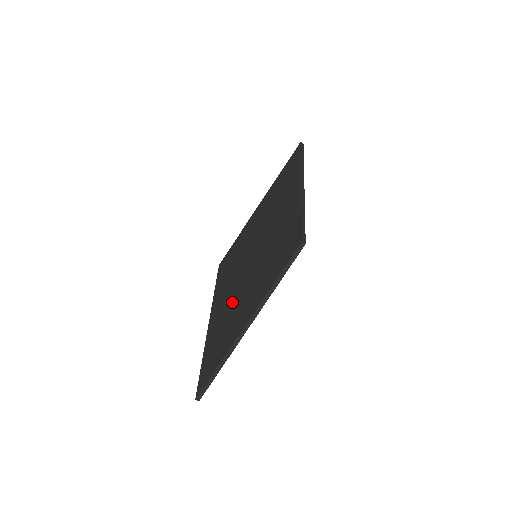
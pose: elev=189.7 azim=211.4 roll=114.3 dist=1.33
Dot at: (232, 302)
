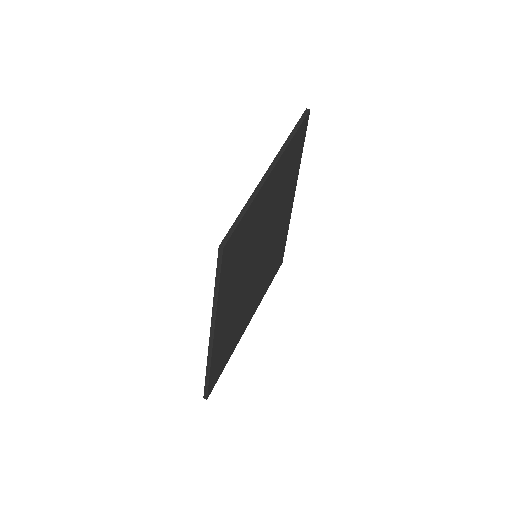
Dot at: occluded
